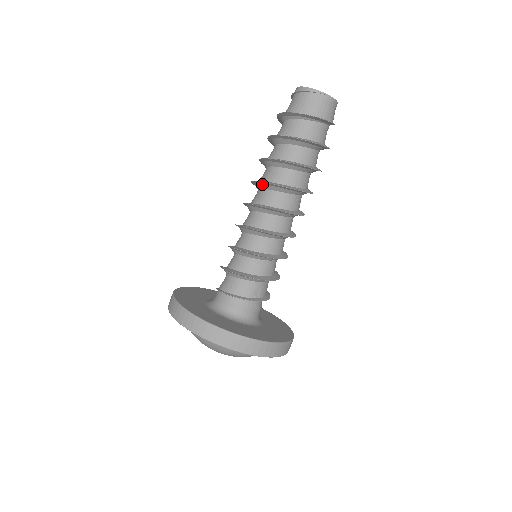
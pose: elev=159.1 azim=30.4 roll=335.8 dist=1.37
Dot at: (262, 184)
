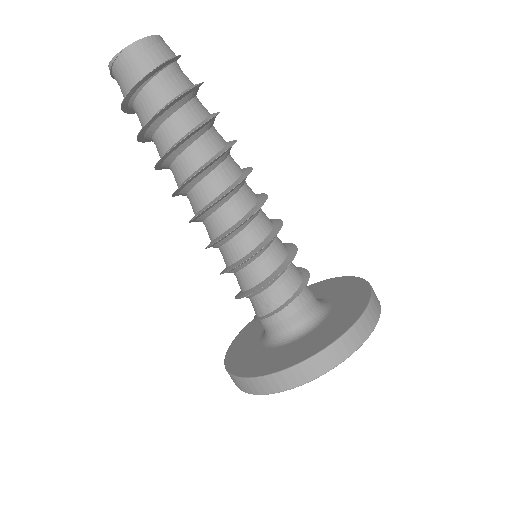
Dot at: occluded
